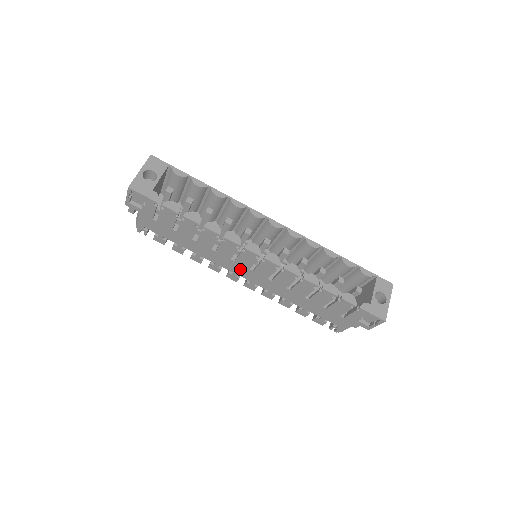
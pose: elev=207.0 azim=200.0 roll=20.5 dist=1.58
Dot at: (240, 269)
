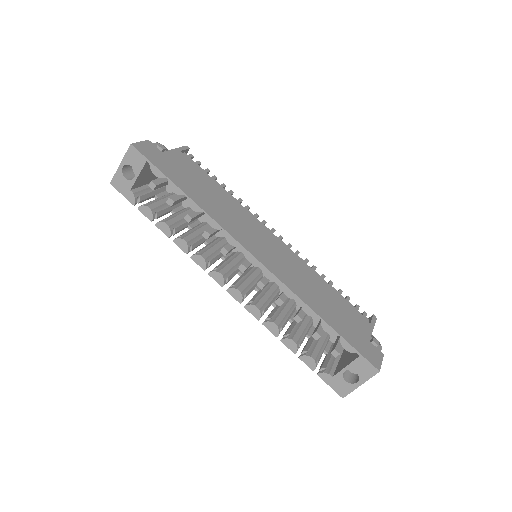
Dot at: occluded
